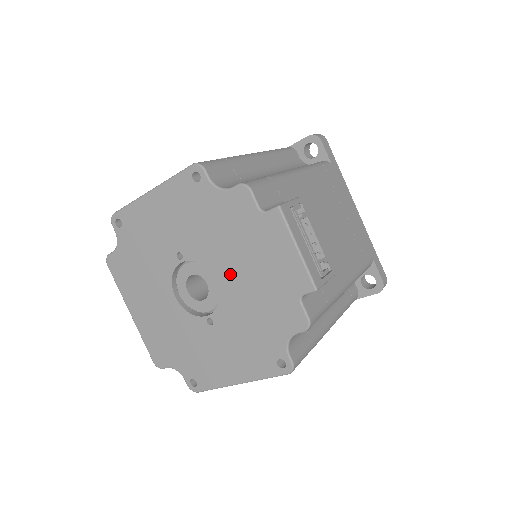
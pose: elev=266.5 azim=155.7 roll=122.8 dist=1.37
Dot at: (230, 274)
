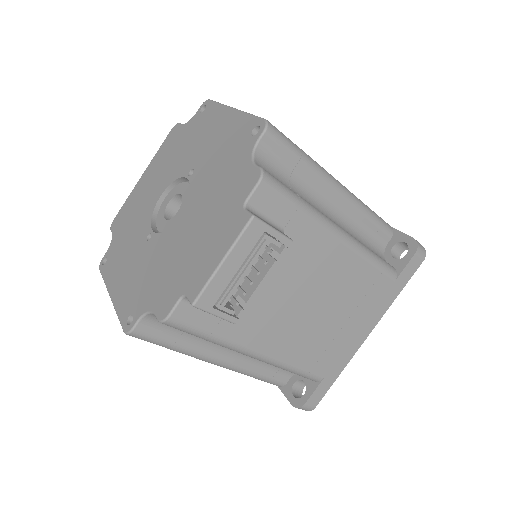
Dot at: (187, 222)
